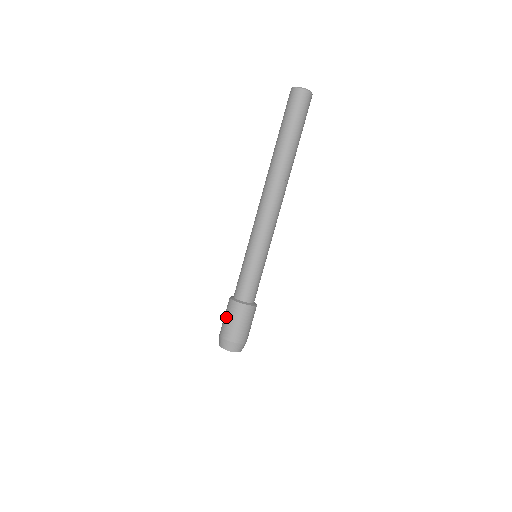
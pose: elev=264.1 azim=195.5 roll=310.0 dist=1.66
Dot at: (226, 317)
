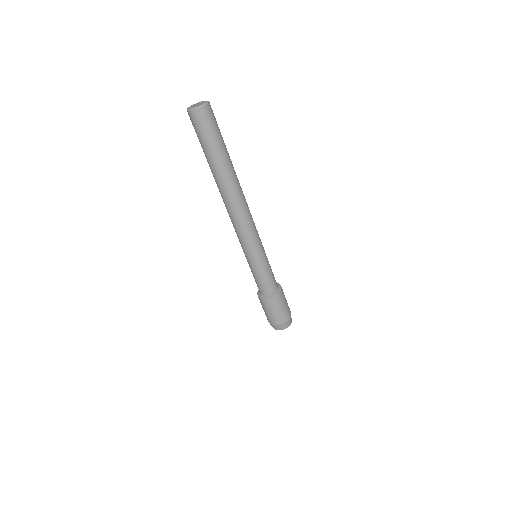
Dot at: (262, 307)
